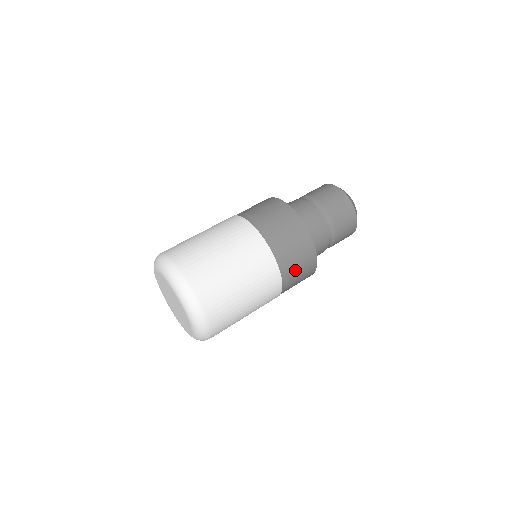
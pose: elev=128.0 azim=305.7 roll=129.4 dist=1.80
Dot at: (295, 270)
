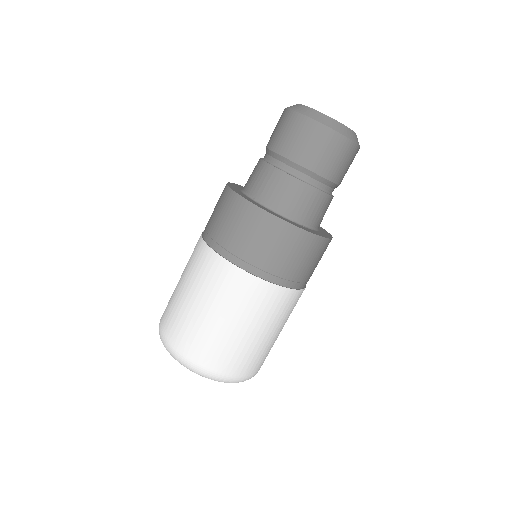
Dot at: (283, 262)
